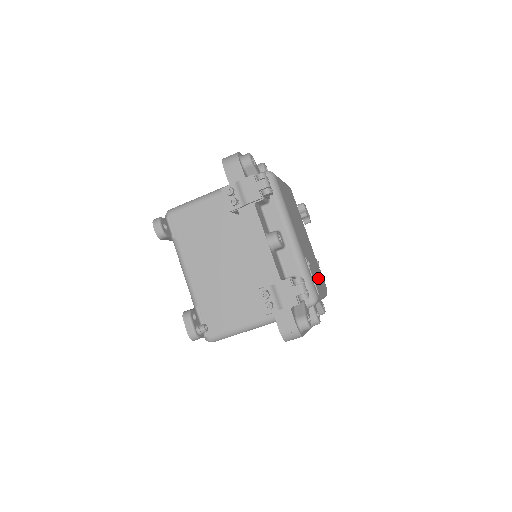
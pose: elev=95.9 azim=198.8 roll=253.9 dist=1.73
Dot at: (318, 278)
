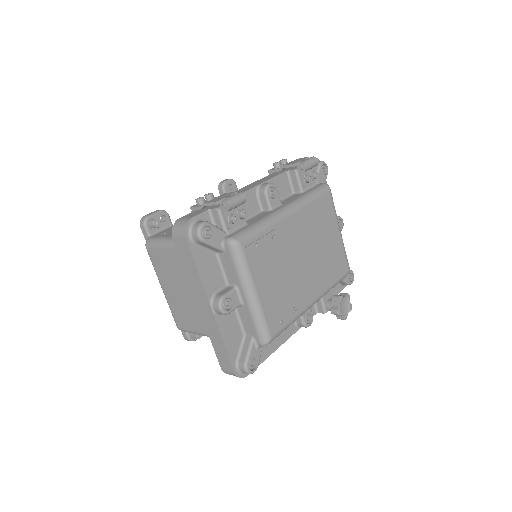
Dot at: (270, 279)
